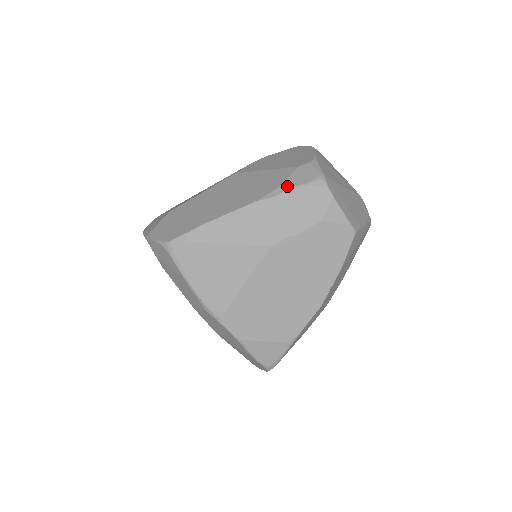
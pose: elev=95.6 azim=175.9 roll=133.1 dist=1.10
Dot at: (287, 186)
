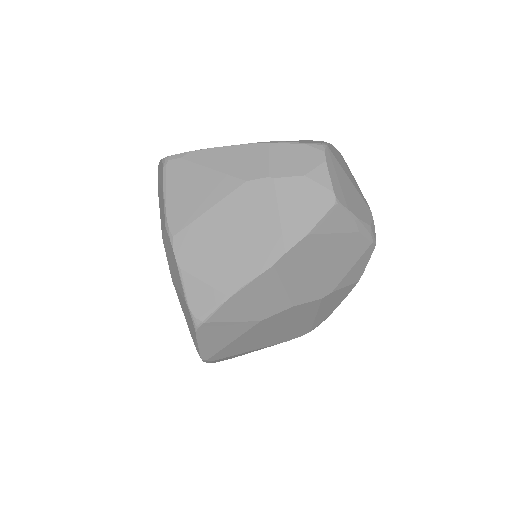
Dot at: (288, 141)
